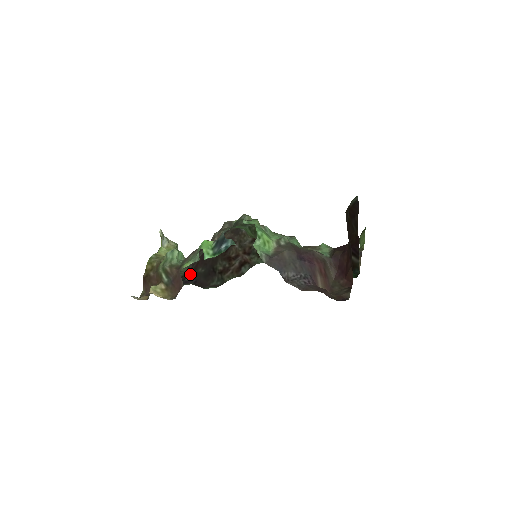
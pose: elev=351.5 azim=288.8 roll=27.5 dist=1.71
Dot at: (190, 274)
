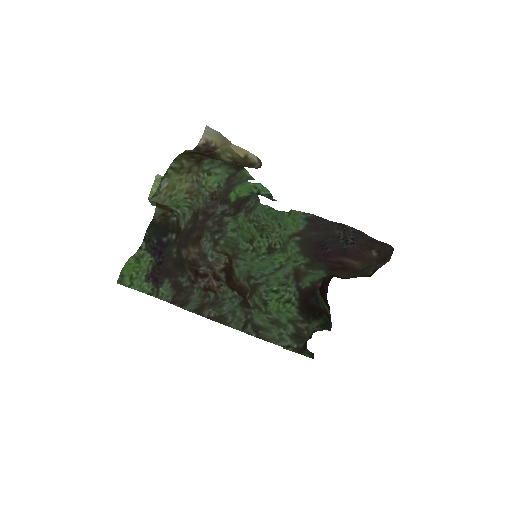
Dot at: (174, 236)
